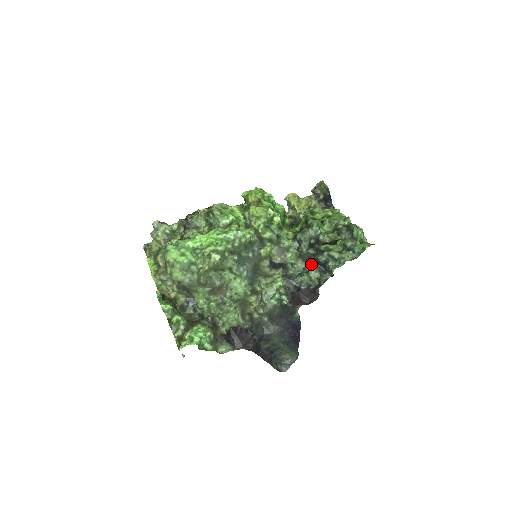
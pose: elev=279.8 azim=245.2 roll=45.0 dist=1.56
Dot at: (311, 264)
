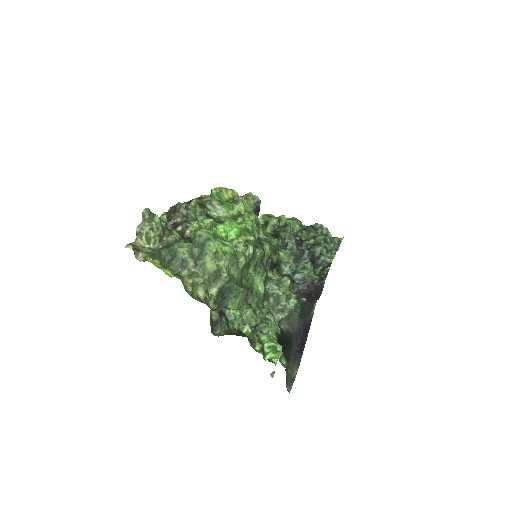
Dot at: (301, 261)
